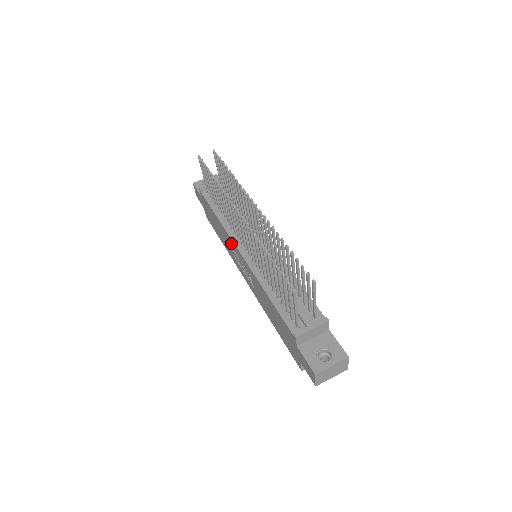
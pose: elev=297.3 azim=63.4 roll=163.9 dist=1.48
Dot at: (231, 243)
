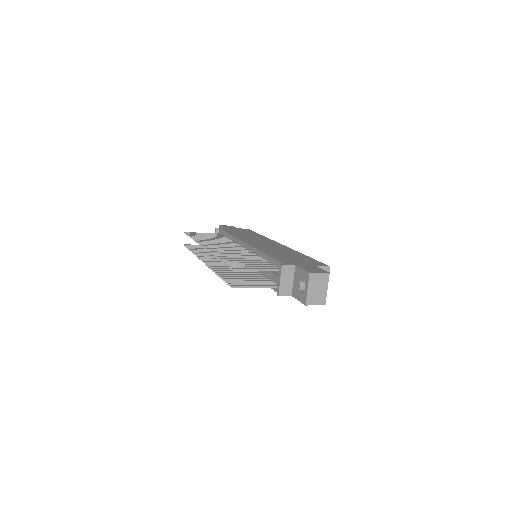
Dot at: occluded
